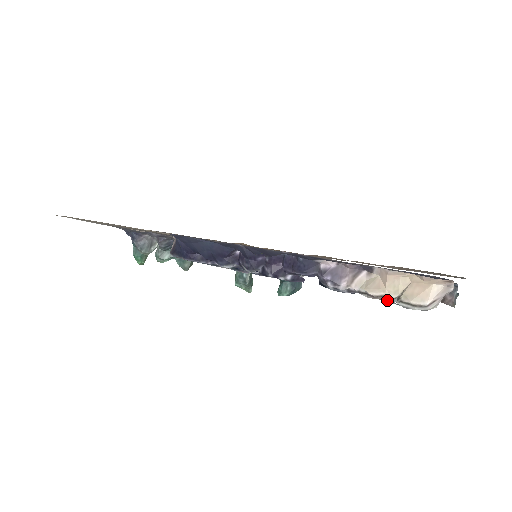
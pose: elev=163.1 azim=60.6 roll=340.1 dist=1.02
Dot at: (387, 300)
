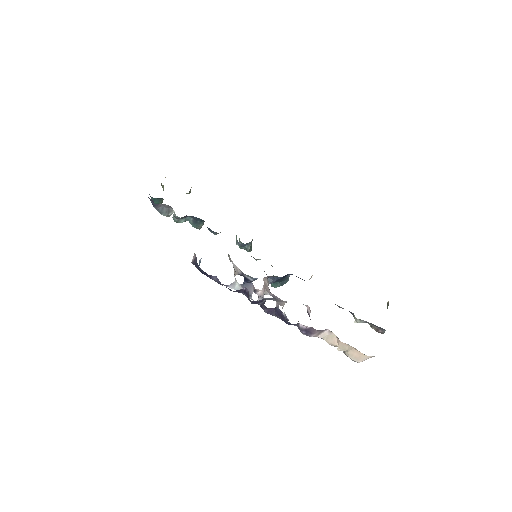
Dot at: (338, 348)
